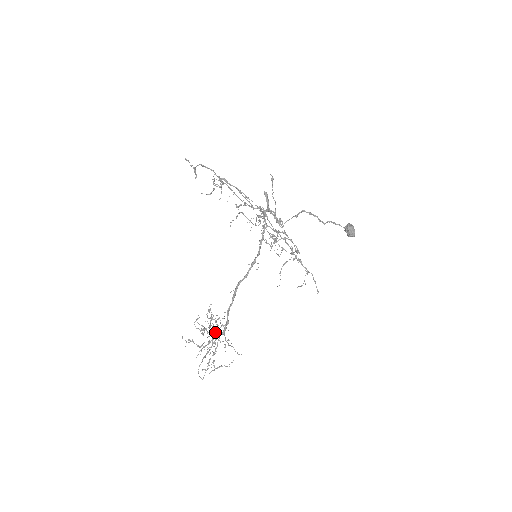
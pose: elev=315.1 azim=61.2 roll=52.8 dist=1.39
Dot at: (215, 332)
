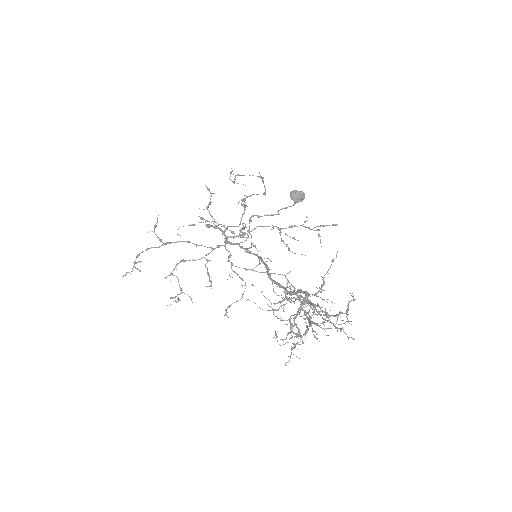
Dot at: (300, 304)
